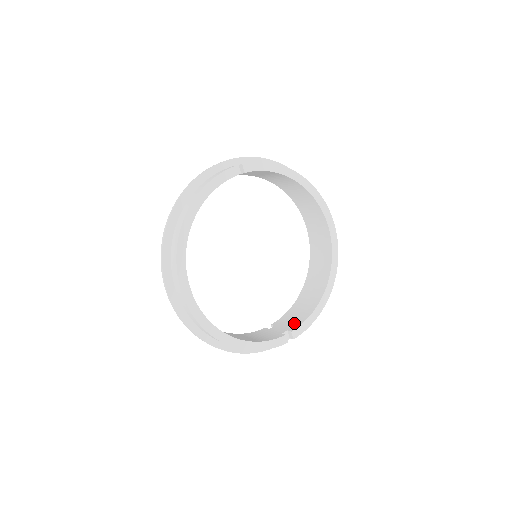
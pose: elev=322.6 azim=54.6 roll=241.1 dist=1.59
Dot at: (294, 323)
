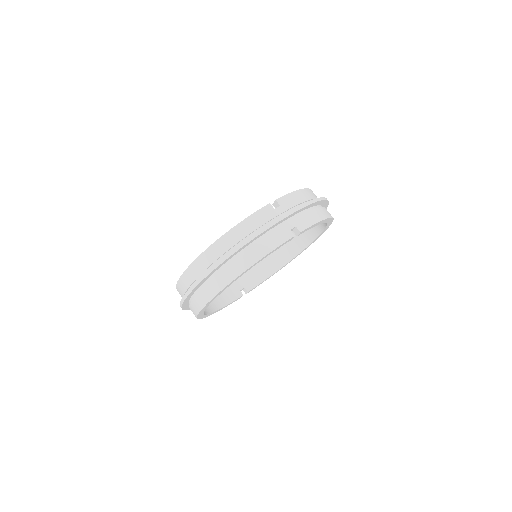
Dot at: (251, 280)
